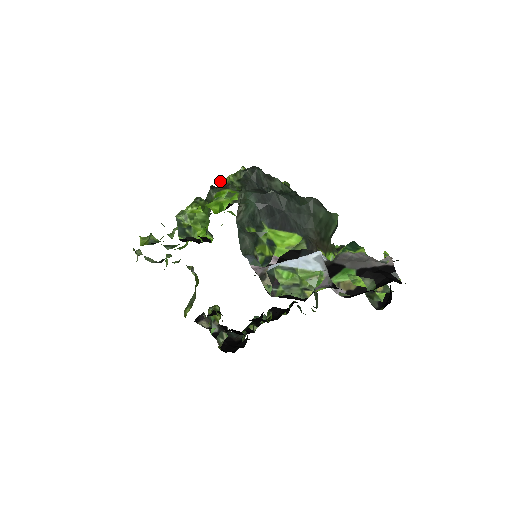
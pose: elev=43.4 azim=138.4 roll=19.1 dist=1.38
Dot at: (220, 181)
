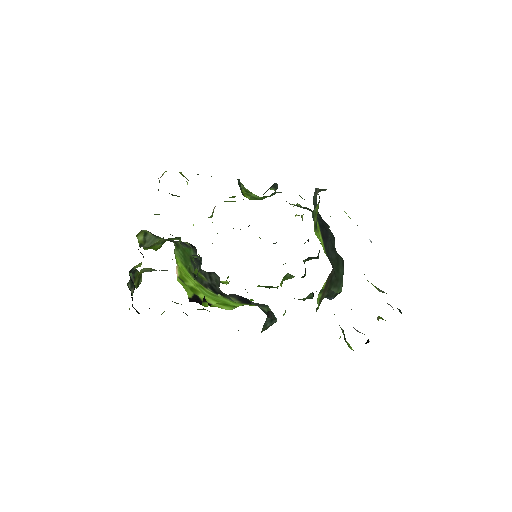
Dot at: (286, 201)
